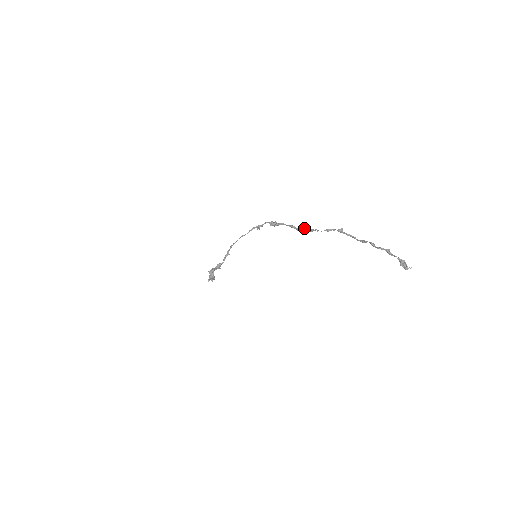
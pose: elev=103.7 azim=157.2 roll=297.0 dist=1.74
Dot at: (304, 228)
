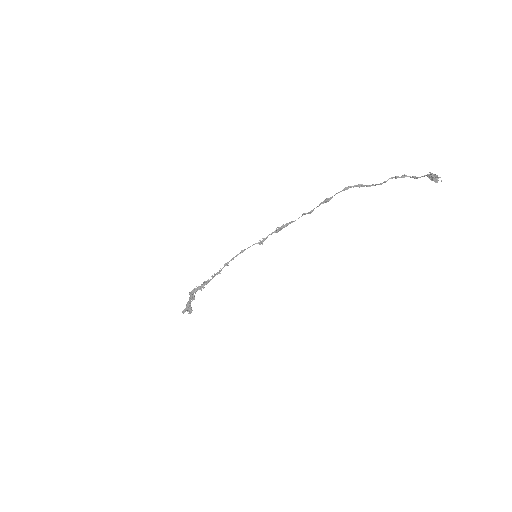
Dot at: (318, 206)
